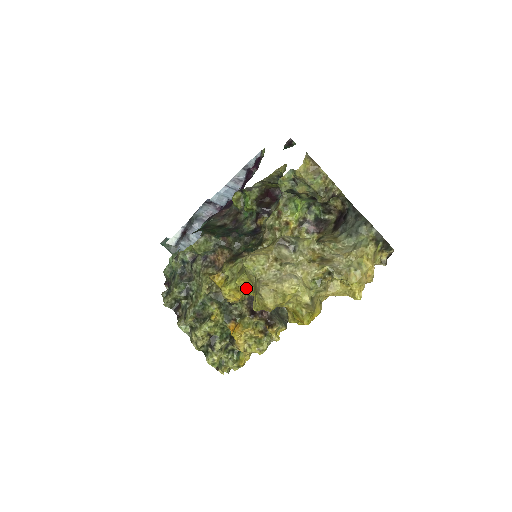
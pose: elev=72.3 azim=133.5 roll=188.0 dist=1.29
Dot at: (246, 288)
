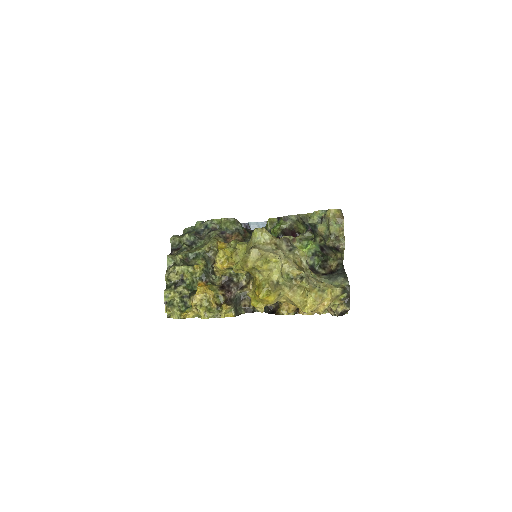
Dot at: (238, 256)
